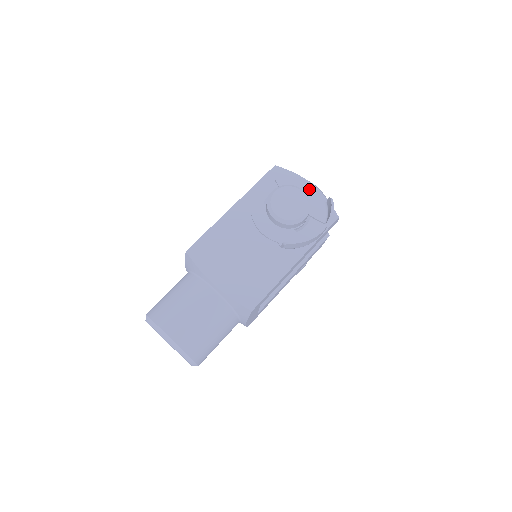
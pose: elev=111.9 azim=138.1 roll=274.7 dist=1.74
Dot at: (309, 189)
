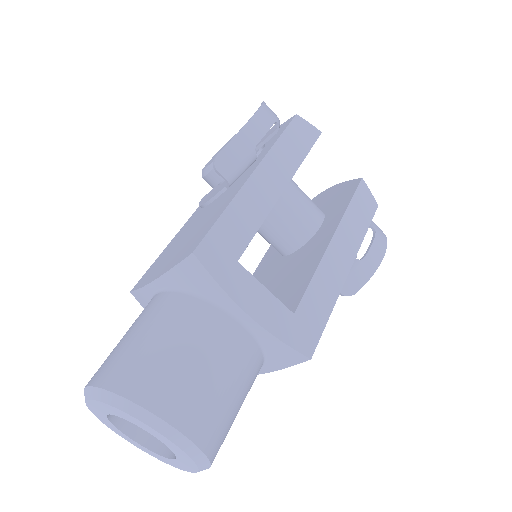
Dot at: occluded
